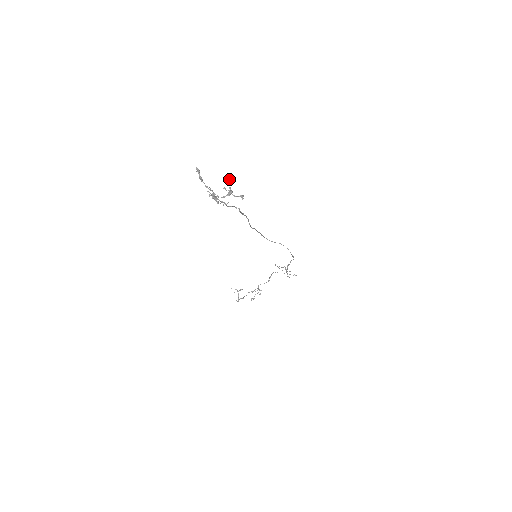
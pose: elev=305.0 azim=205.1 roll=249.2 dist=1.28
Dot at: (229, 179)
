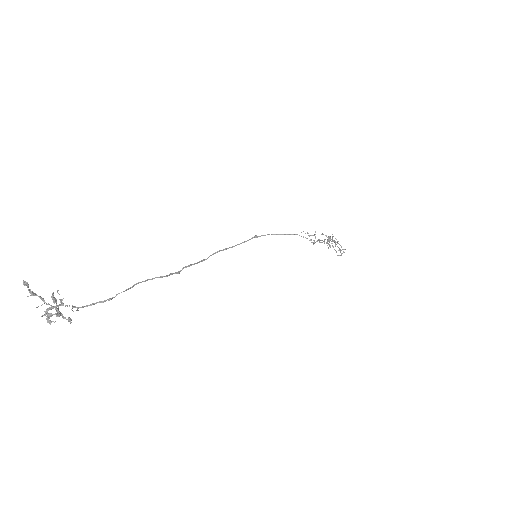
Dot at: (53, 299)
